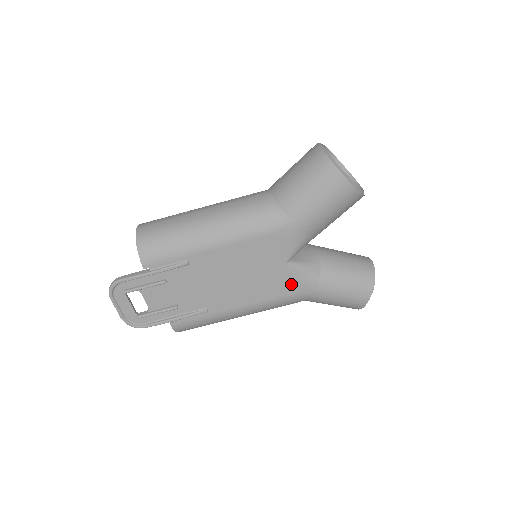
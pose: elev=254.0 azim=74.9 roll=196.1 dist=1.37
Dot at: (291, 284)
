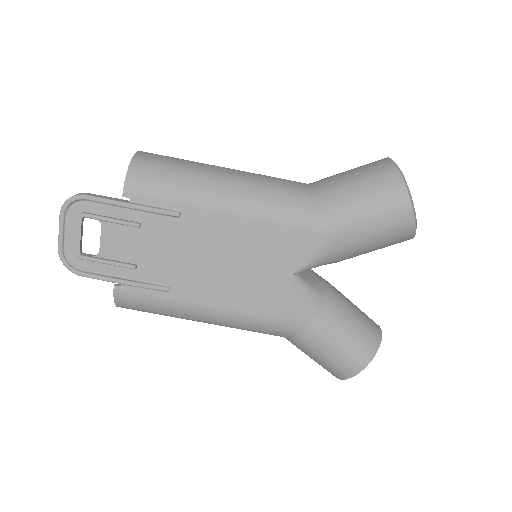
Dot at: (285, 304)
